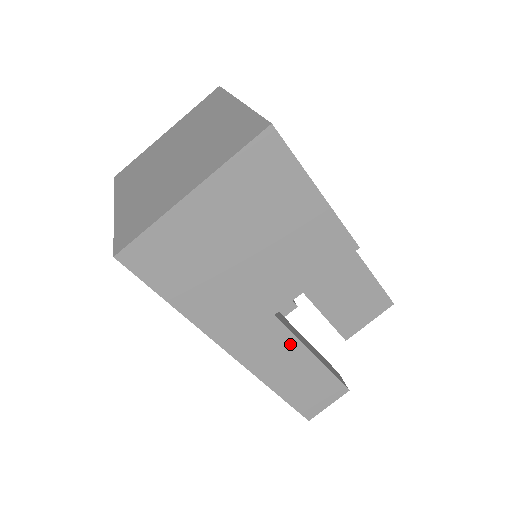
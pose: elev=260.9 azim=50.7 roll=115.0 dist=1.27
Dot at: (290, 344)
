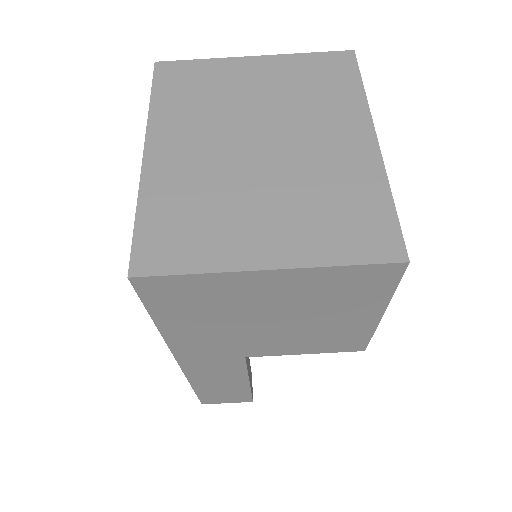
Dot at: (238, 372)
